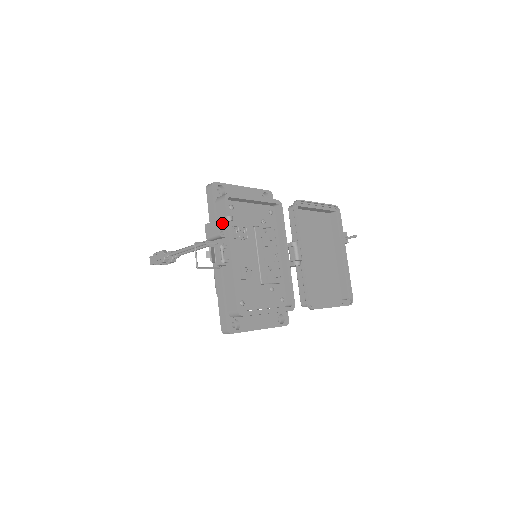
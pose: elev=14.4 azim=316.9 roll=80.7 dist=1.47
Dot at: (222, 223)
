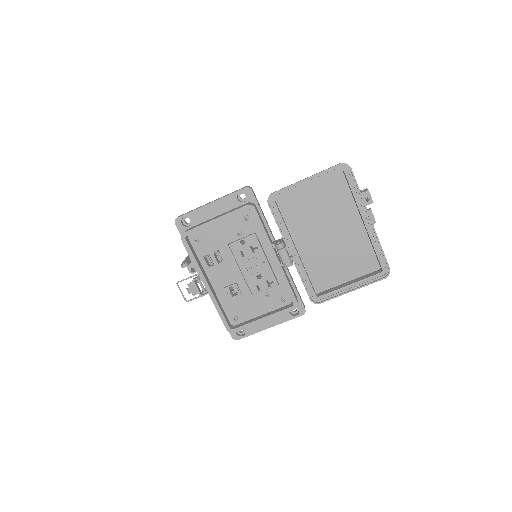
Dot at: occluded
